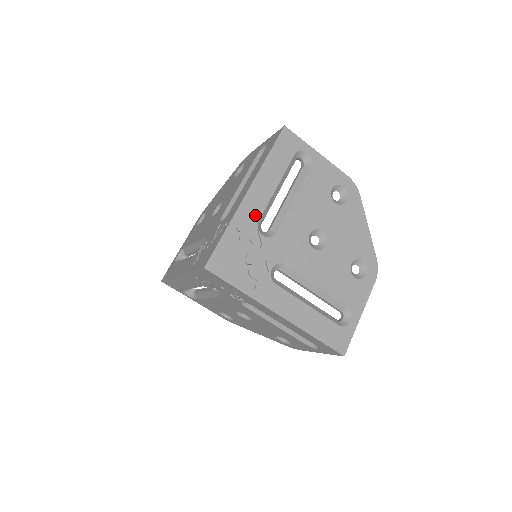
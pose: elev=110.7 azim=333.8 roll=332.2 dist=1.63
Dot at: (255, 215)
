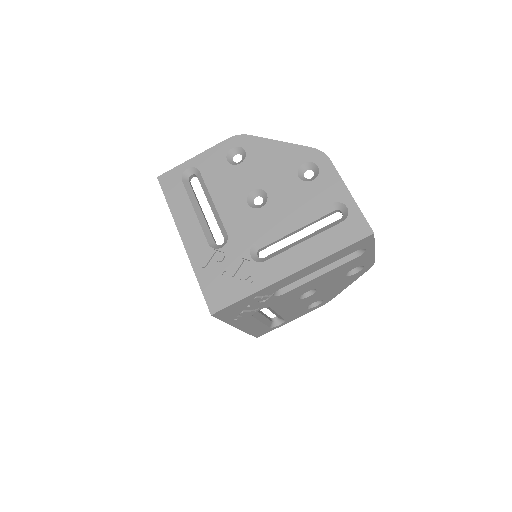
Dot at: (281, 286)
